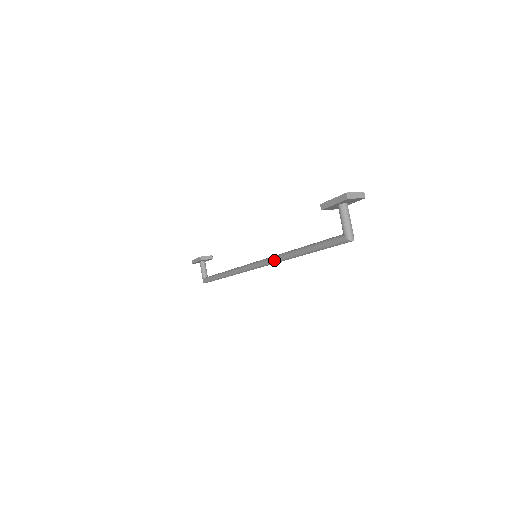
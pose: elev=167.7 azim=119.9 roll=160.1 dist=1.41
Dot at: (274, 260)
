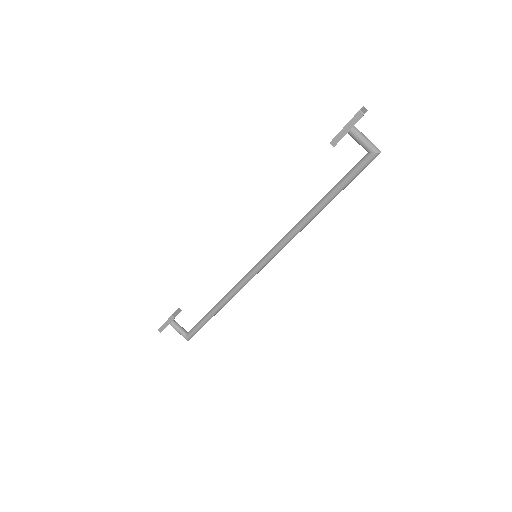
Dot at: (289, 239)
